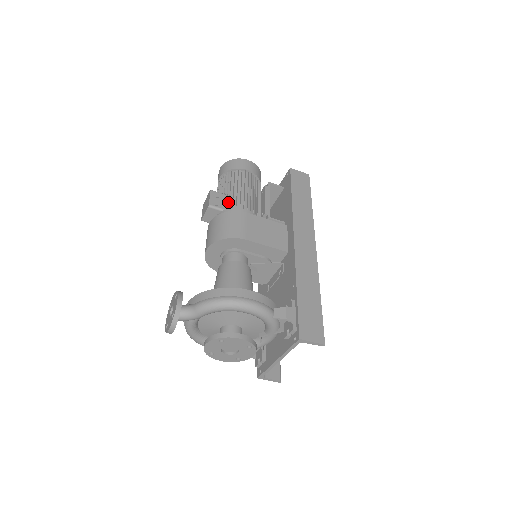
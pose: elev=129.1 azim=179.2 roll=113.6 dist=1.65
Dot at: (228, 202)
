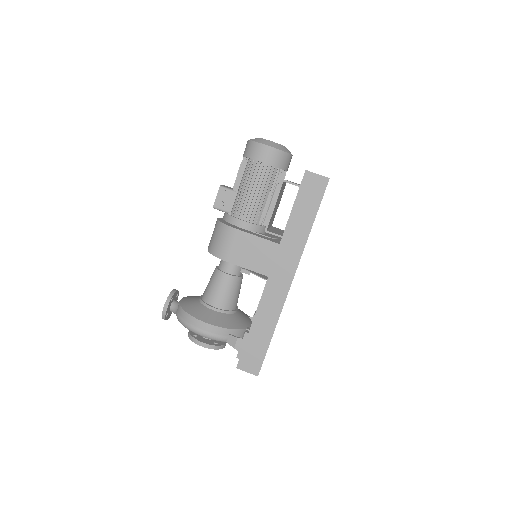
Dot at: (233, 204)
